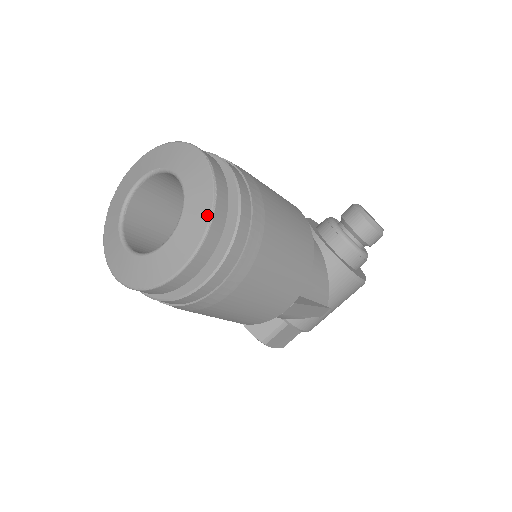
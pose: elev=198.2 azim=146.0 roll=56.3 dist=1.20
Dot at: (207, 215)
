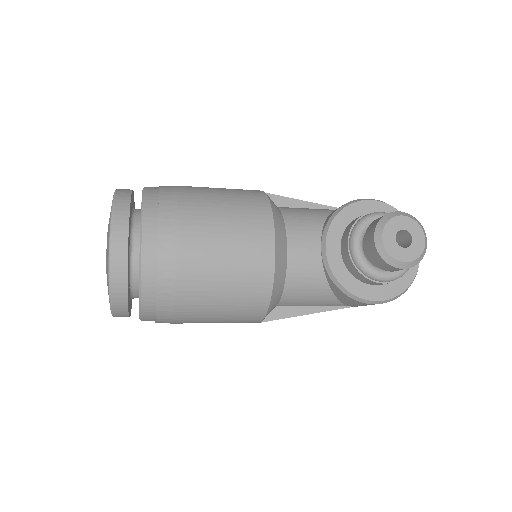
Dot at: (109, 295)
